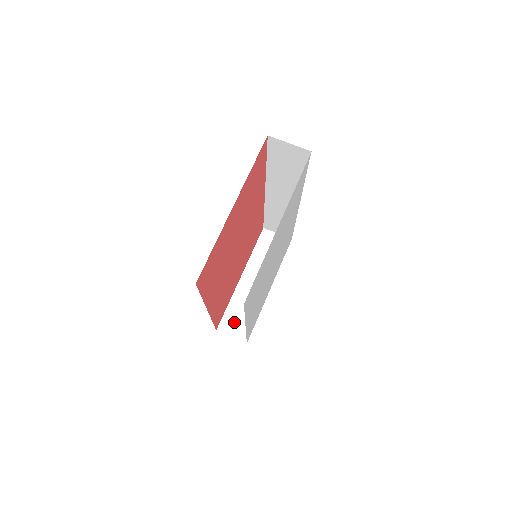
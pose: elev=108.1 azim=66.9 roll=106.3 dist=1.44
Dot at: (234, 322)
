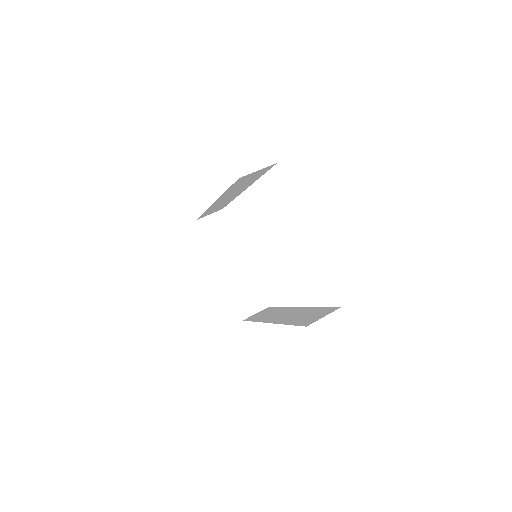
Dot at: (247, 303)
